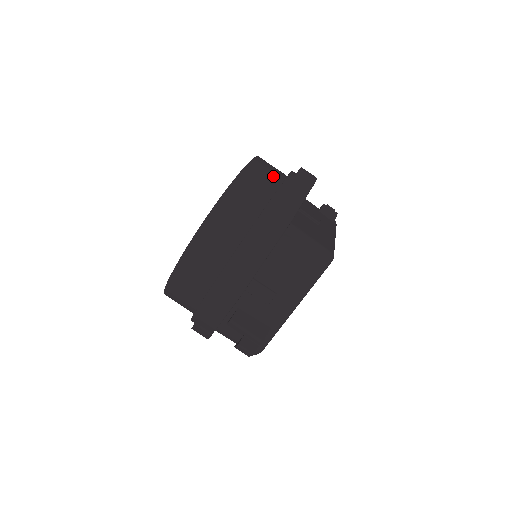
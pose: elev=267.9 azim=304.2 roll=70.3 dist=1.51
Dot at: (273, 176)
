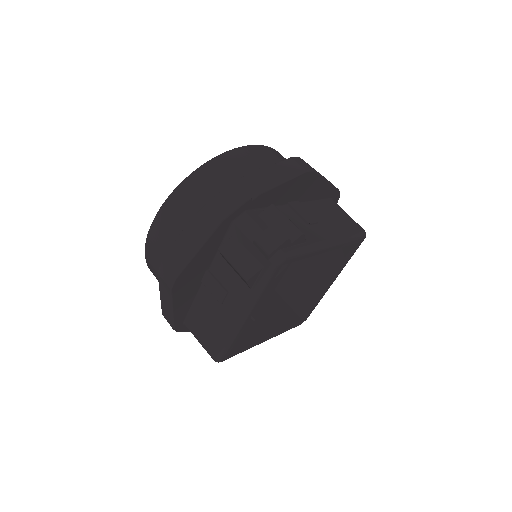
Dot at: occluded
